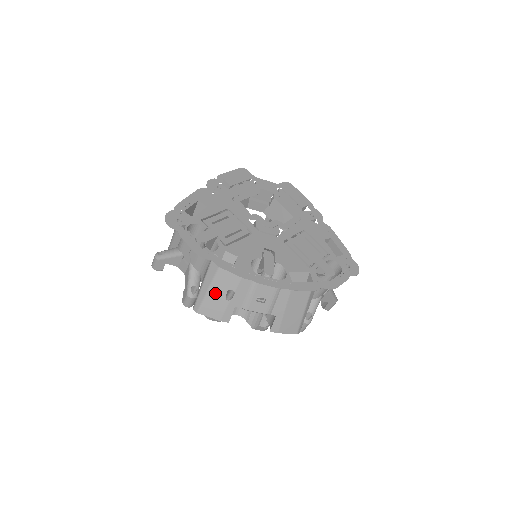
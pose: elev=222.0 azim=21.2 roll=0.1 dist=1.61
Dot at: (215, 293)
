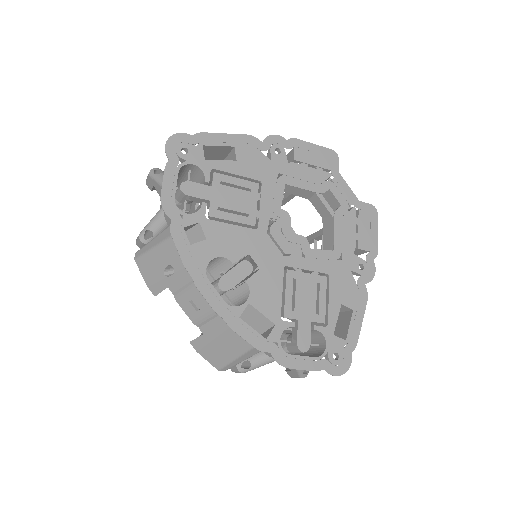
Dot at: (158, 256)
